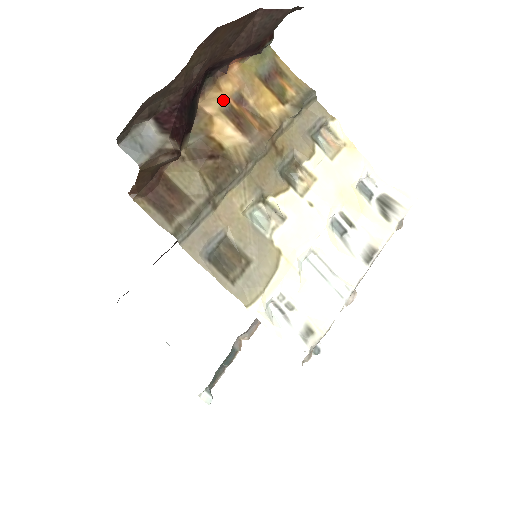
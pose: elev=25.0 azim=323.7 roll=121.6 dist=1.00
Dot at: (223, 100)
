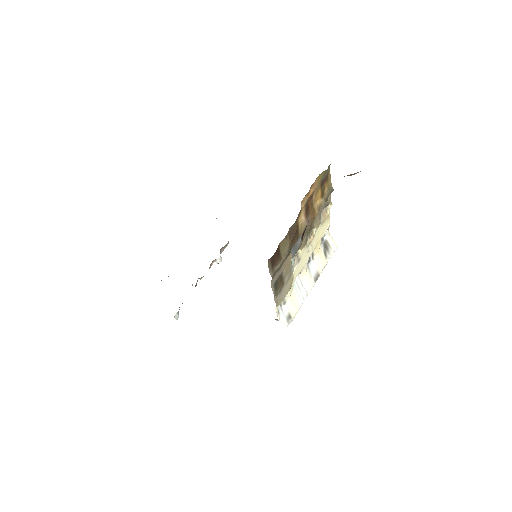
Dot at: (308, 199)
